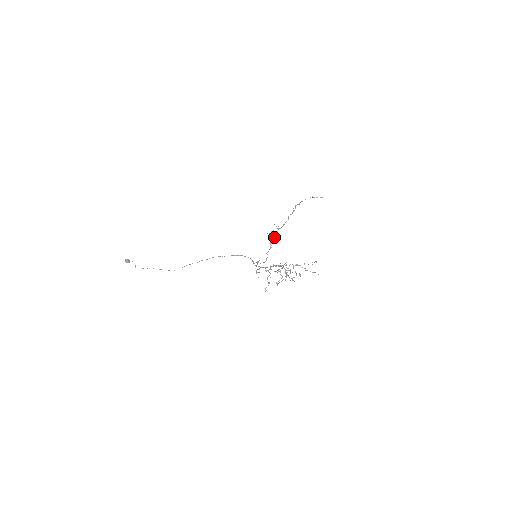
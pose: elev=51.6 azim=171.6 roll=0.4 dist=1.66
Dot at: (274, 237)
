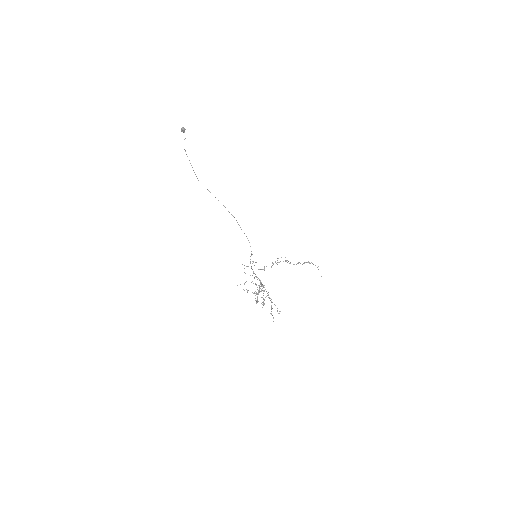
Dot at: (278, 262)
